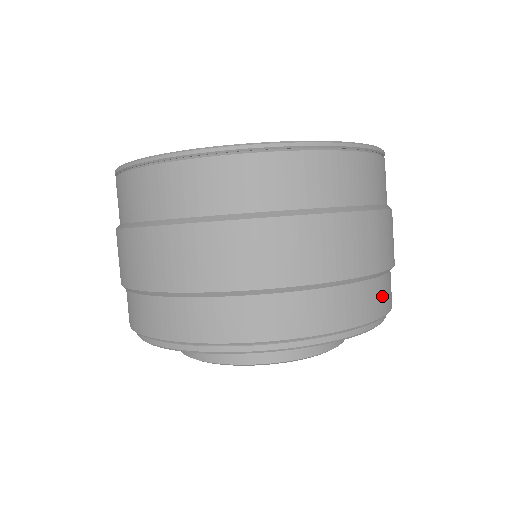
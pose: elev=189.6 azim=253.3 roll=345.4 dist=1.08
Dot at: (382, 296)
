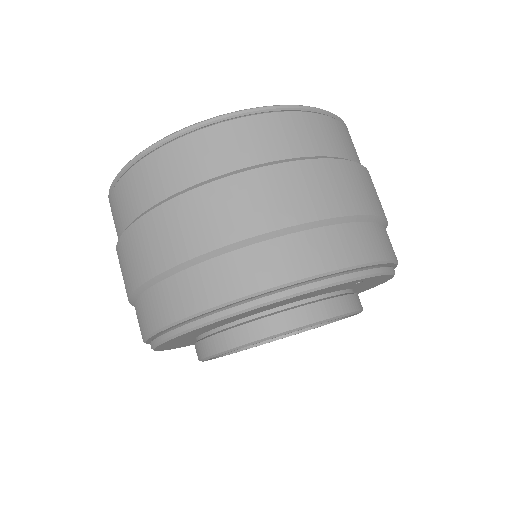
Dot at: (331, 248)
